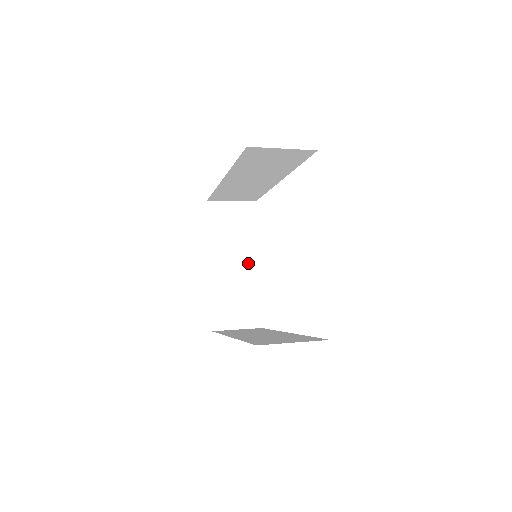
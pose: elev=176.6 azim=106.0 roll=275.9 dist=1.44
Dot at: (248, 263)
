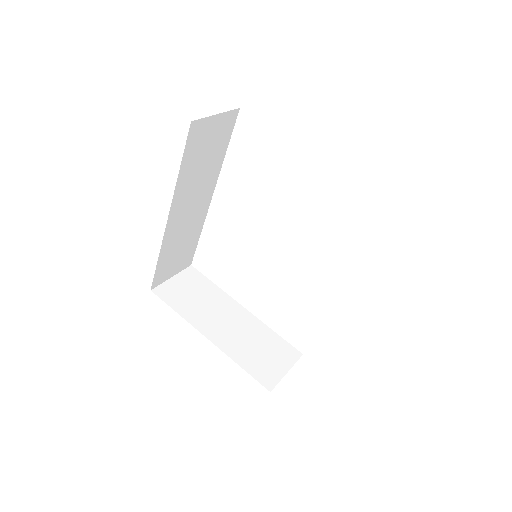
Dot at: (236, 313)
